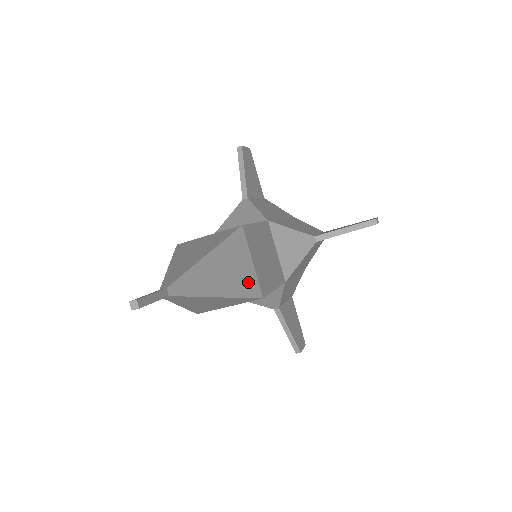
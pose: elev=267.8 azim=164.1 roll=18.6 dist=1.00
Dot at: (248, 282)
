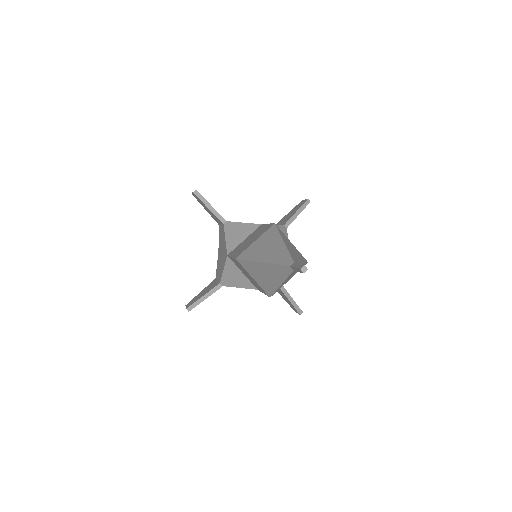
Dot at: (300, 254)
